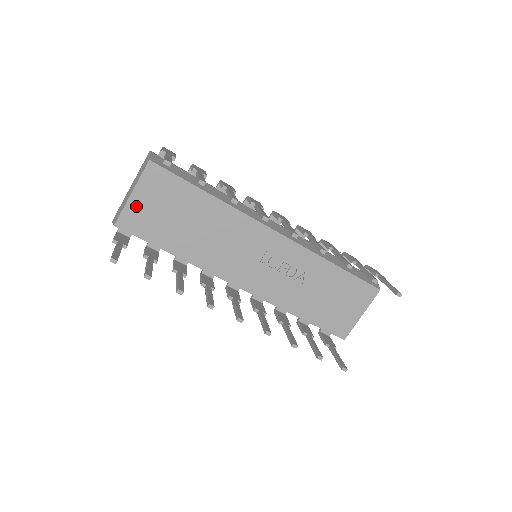
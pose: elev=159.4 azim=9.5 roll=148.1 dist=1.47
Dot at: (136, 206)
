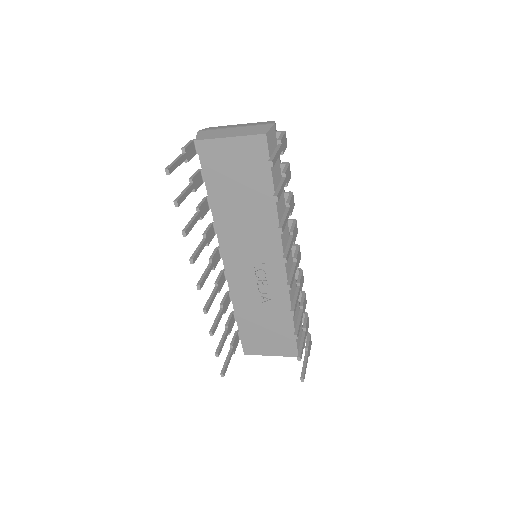
Dot at: (223, 147)
